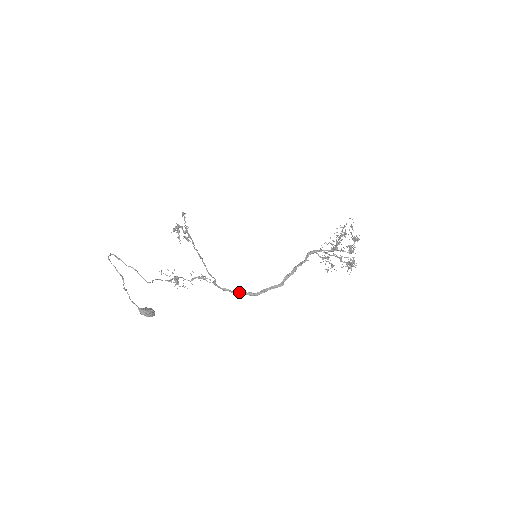
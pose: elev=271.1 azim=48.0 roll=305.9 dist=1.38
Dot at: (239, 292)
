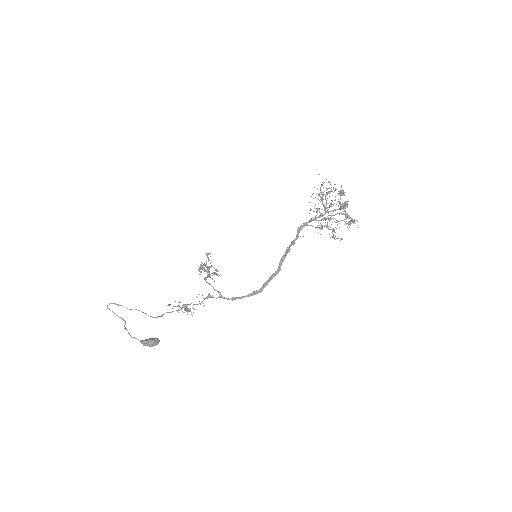
Dot at: occluded
